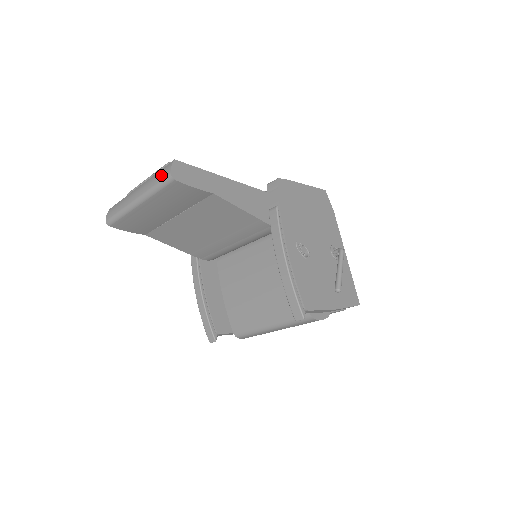
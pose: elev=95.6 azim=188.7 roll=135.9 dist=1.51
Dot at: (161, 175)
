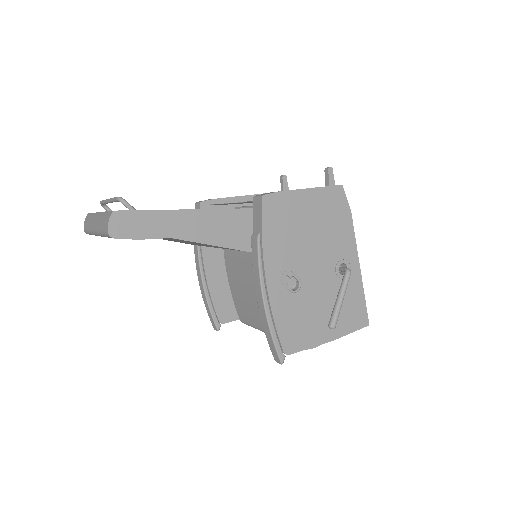
Dot at: (104, 224)
